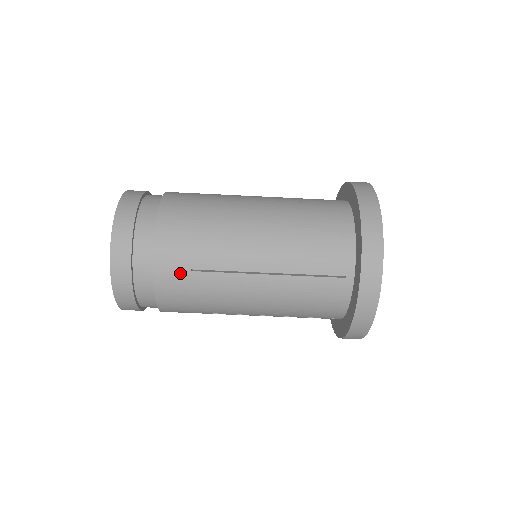
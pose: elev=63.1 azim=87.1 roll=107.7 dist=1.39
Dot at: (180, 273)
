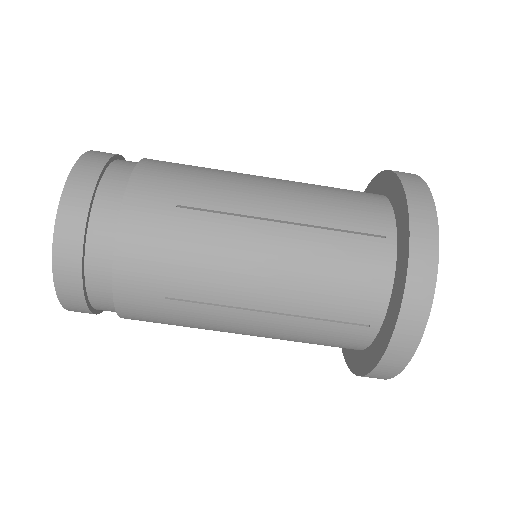
Dot at: (149, 299)
